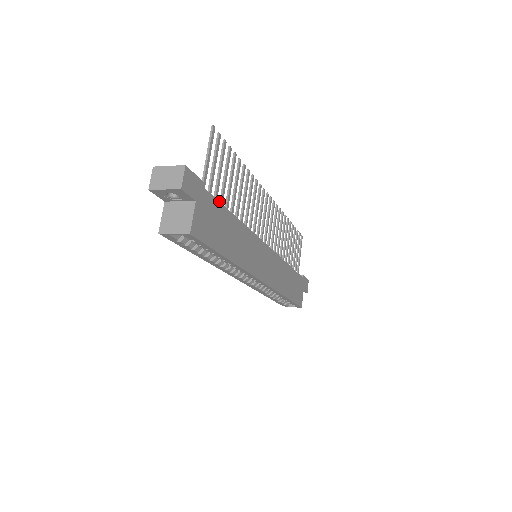
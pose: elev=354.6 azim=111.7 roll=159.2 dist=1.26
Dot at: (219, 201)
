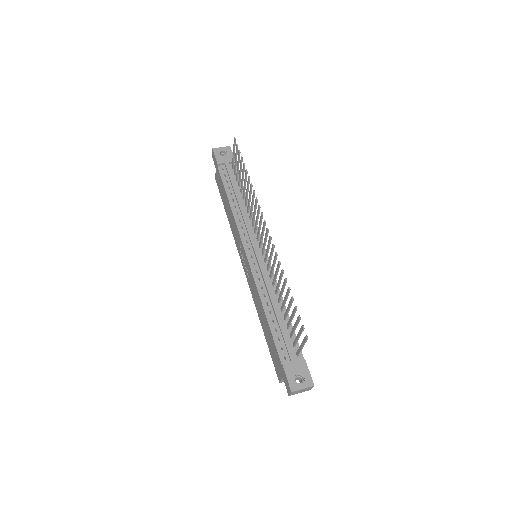
Dot at: (288, 327)
